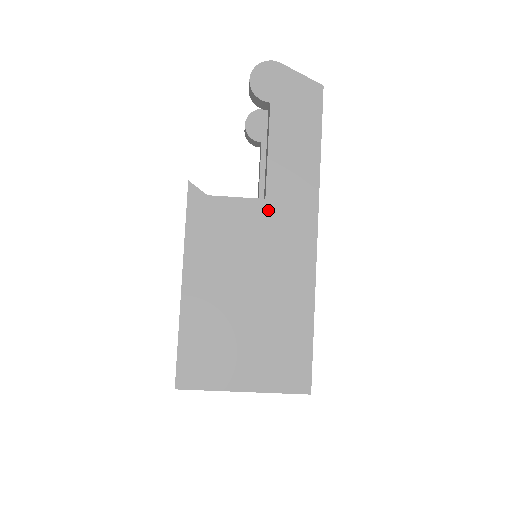
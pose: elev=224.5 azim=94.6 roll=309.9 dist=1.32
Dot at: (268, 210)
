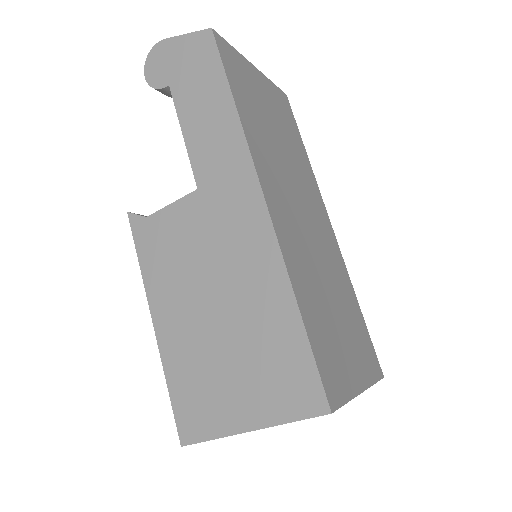
Dot at: (204, 200)
